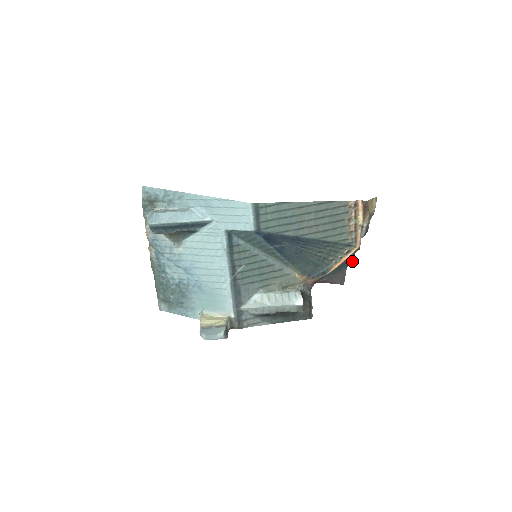
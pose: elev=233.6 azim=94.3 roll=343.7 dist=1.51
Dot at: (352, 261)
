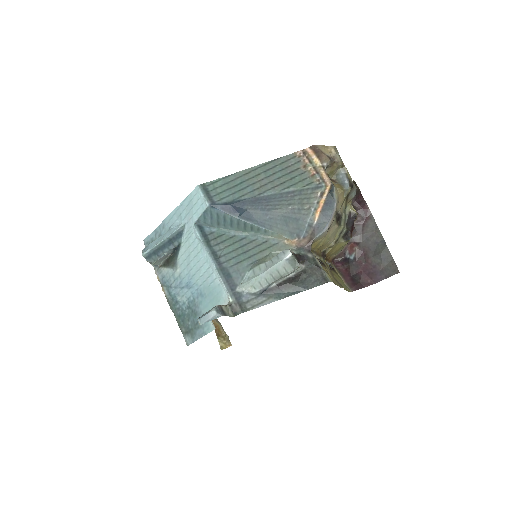
Dot at: (334, 202)
